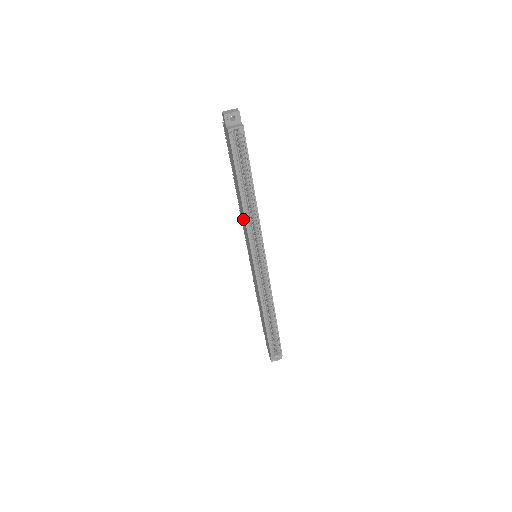
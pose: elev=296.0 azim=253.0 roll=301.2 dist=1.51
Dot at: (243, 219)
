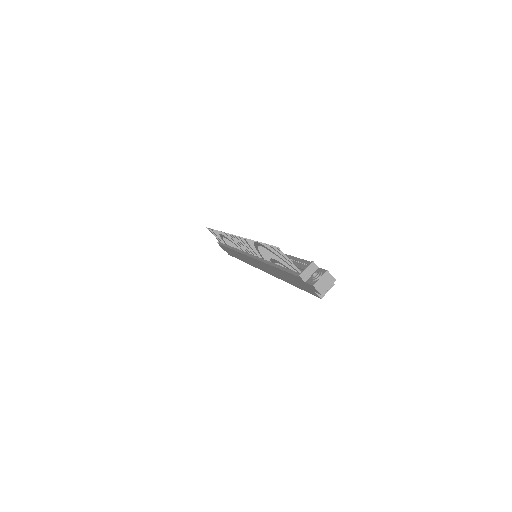
Dot at: (269, 270)
